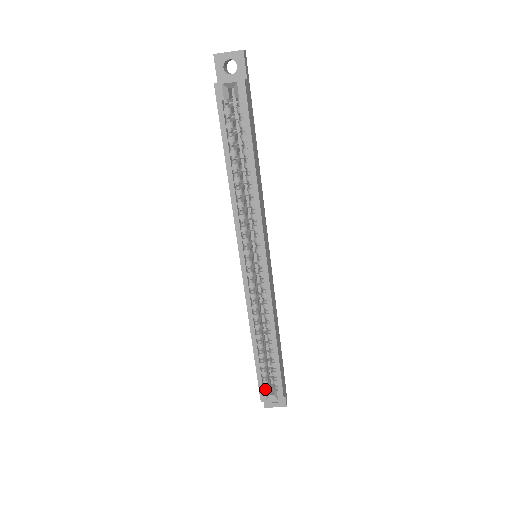
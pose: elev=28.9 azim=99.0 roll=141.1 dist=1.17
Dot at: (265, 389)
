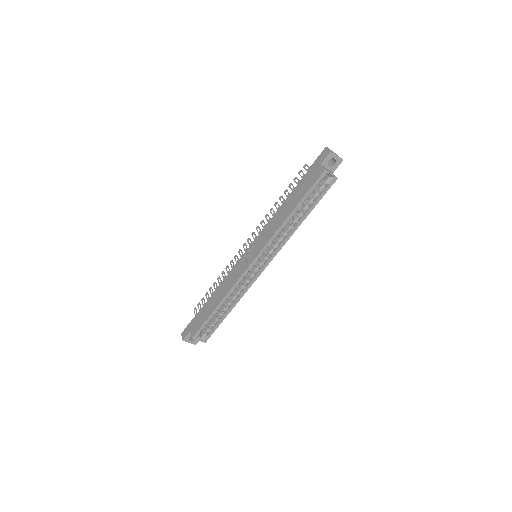
Dot at: (200, 332)
